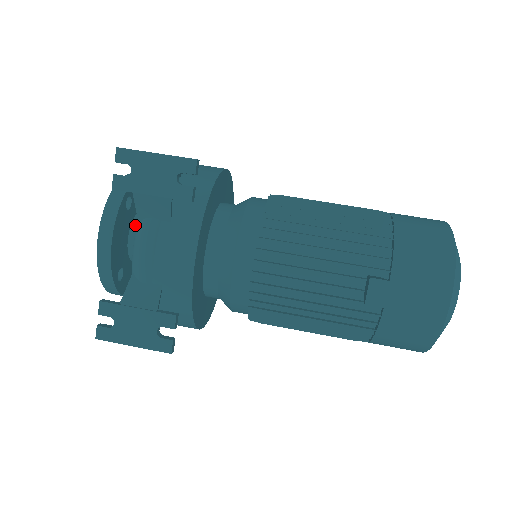
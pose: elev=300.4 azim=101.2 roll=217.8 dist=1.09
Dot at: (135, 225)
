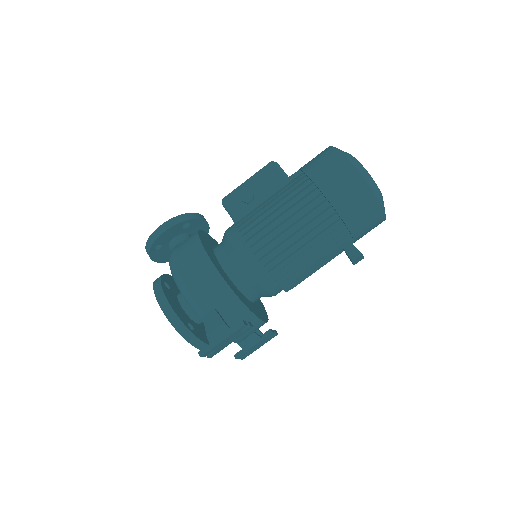
Dot at: (195, 319)
